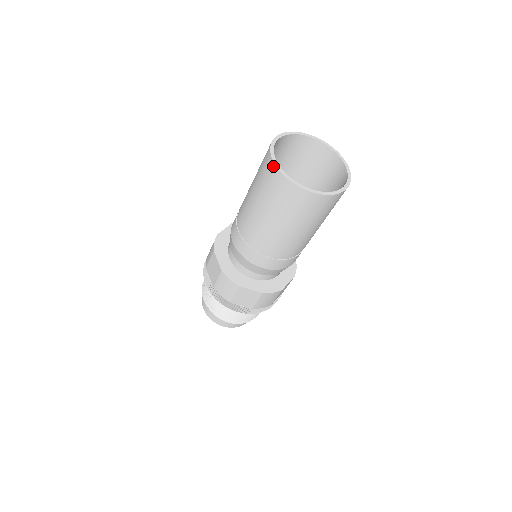
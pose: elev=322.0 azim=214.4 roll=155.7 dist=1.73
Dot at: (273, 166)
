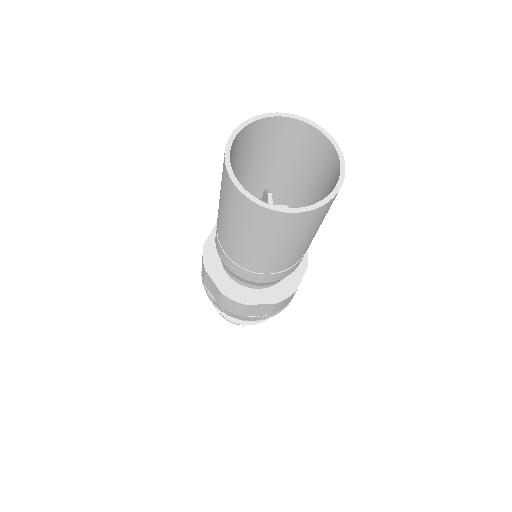
Dot at: (229, 139)
